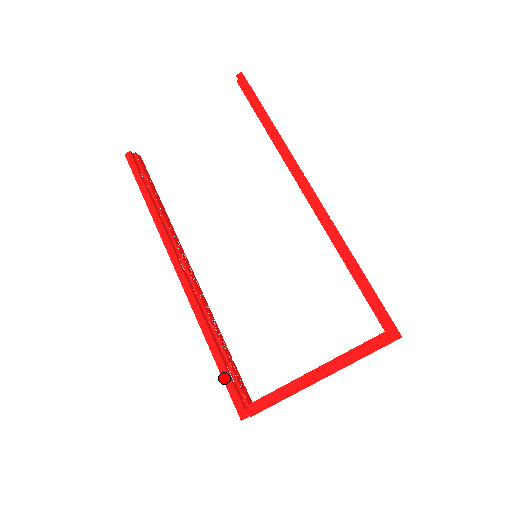
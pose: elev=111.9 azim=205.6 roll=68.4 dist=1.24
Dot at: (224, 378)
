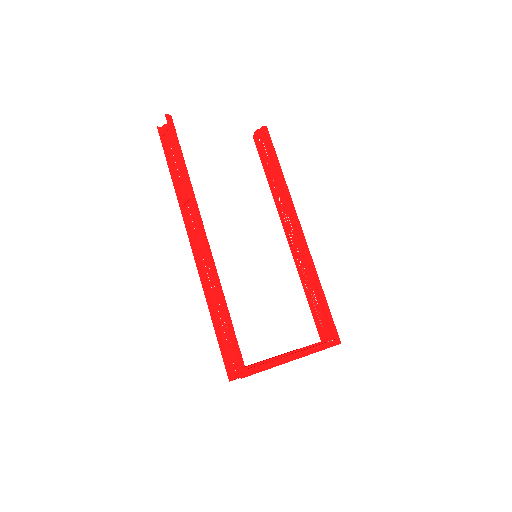
Dot at: (233, 340)
